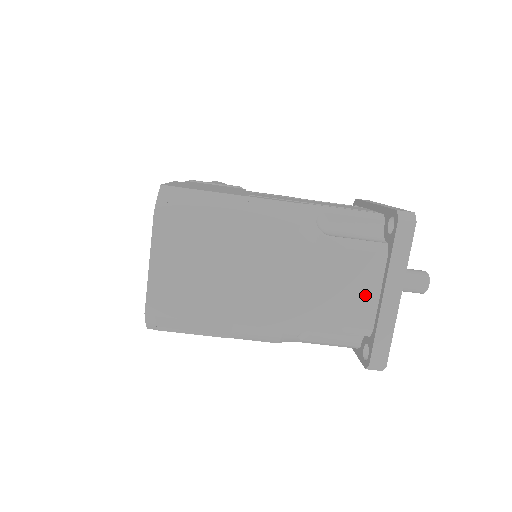
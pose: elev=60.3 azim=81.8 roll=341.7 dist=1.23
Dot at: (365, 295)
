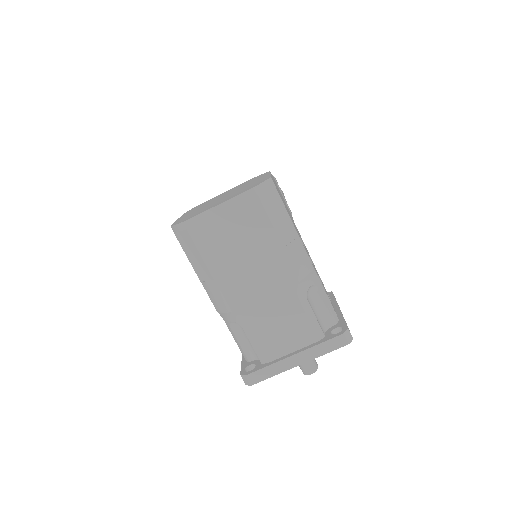
Dot at: (286, 344)
